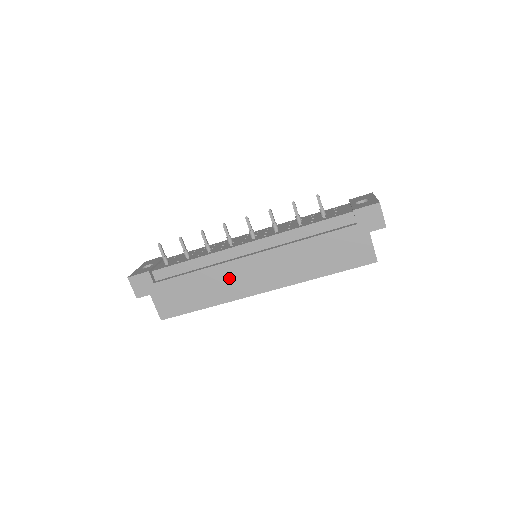
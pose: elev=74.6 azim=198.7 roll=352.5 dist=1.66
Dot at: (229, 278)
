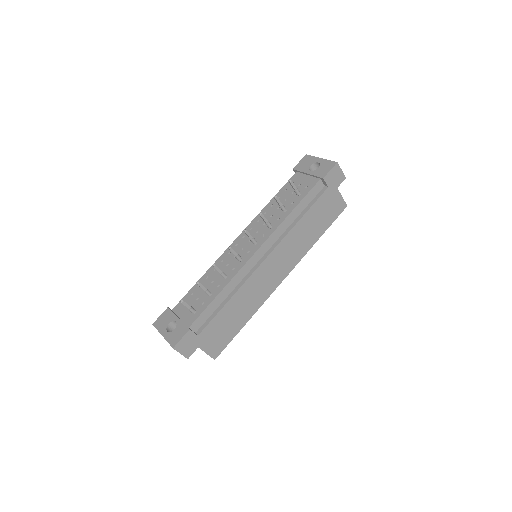
Dot at: (256, 287)
